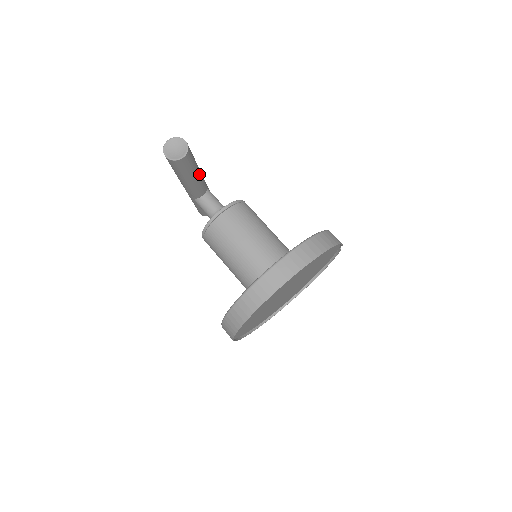
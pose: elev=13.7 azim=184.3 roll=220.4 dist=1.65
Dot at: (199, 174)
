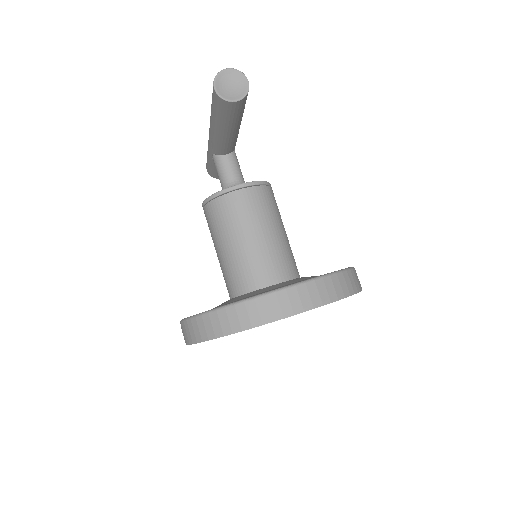
Dot at: (238, 129)
